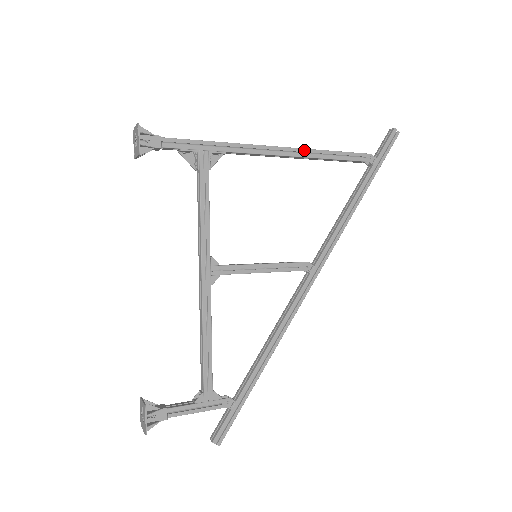
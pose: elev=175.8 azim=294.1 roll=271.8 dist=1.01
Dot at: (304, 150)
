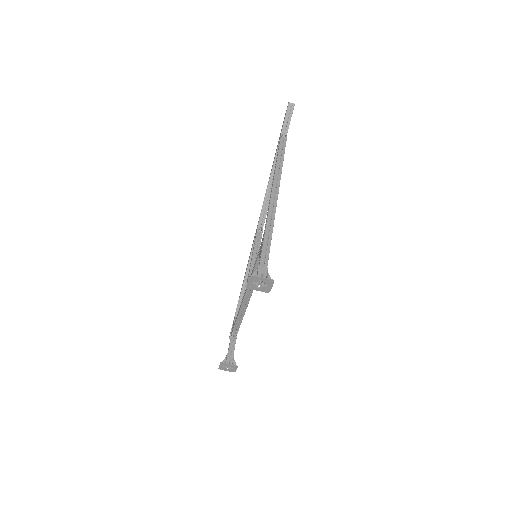
Dot at: occluded
